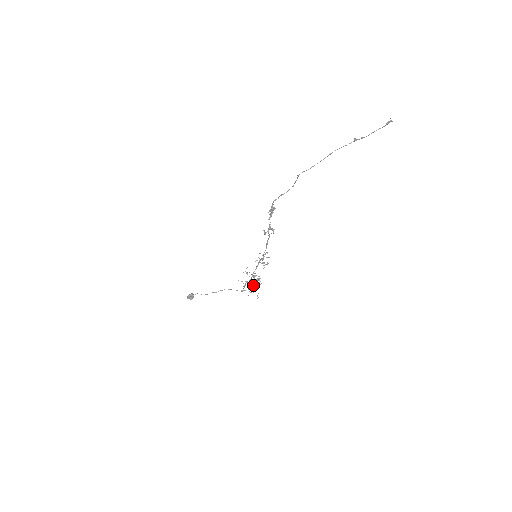
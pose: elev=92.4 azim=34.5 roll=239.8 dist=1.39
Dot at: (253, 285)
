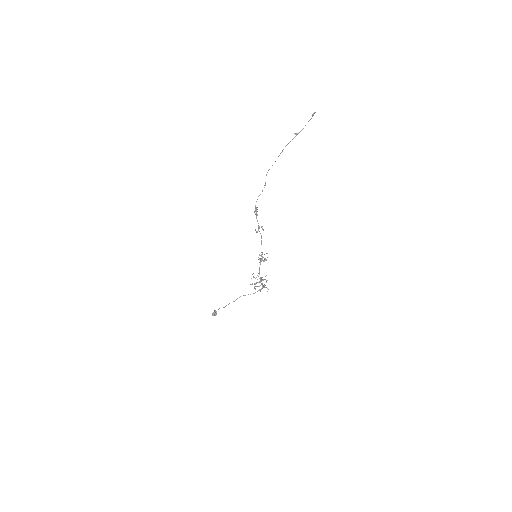
Dot at: (261, 284)
